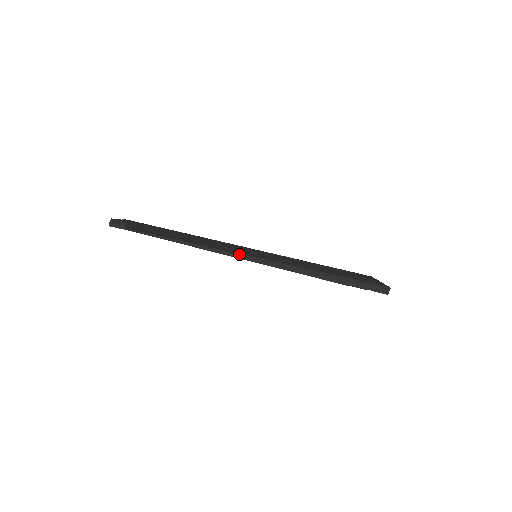
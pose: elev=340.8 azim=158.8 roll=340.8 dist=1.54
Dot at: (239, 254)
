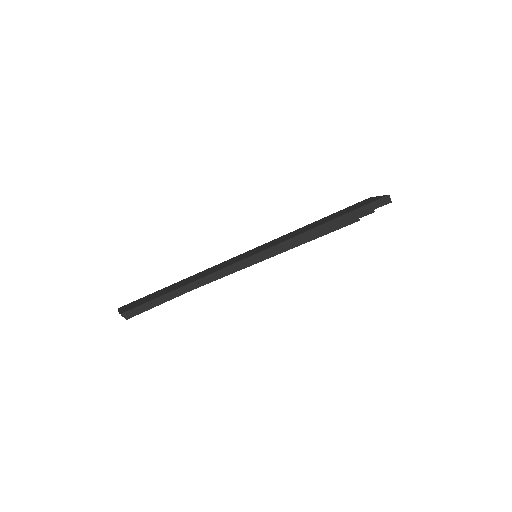
Dot at: (228, 266)
